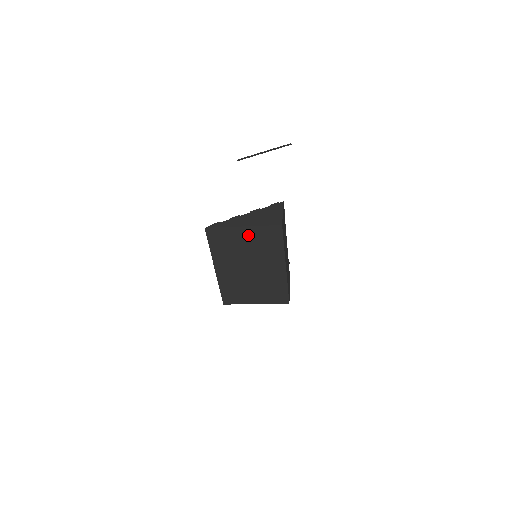
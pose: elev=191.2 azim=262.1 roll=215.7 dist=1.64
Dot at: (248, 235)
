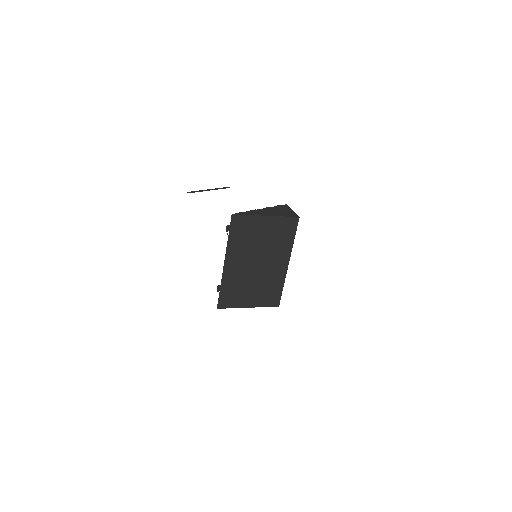
Dot at: (268, 226)
